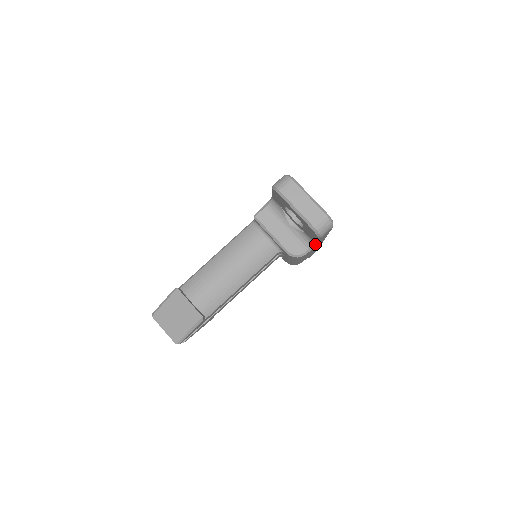
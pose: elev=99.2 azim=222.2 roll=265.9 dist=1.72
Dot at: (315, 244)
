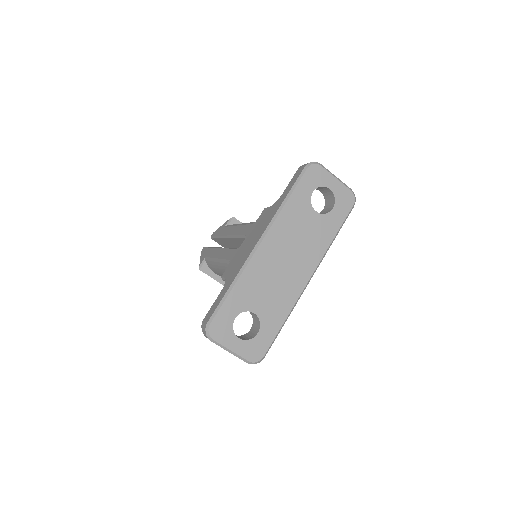
Dot at: occluded
